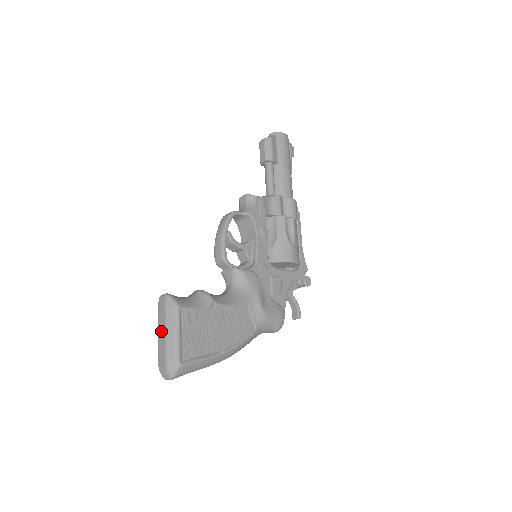
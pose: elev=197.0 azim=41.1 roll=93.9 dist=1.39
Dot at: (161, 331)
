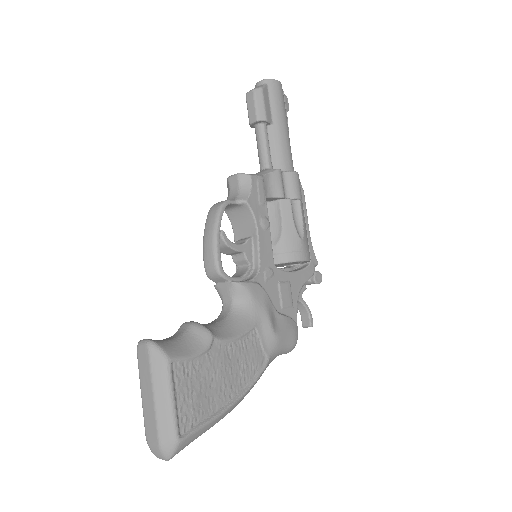
Dot at: (146, 394)
